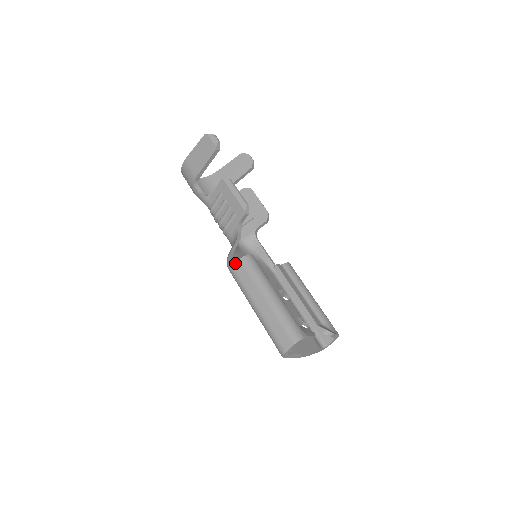
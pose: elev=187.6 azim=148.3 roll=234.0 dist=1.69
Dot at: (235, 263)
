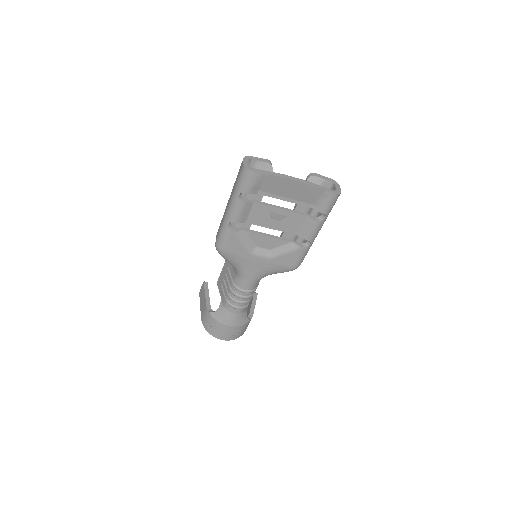
Dot at: (216, 238)
